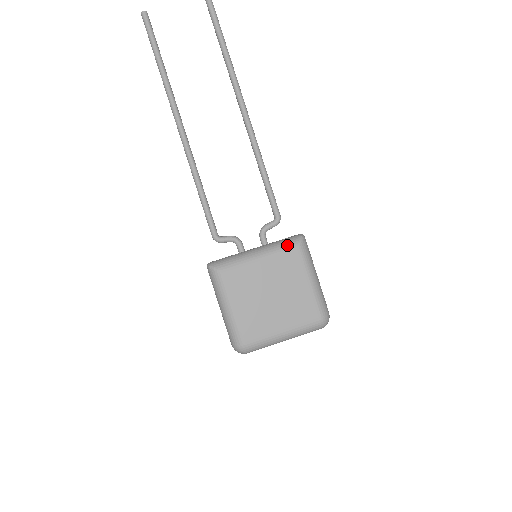
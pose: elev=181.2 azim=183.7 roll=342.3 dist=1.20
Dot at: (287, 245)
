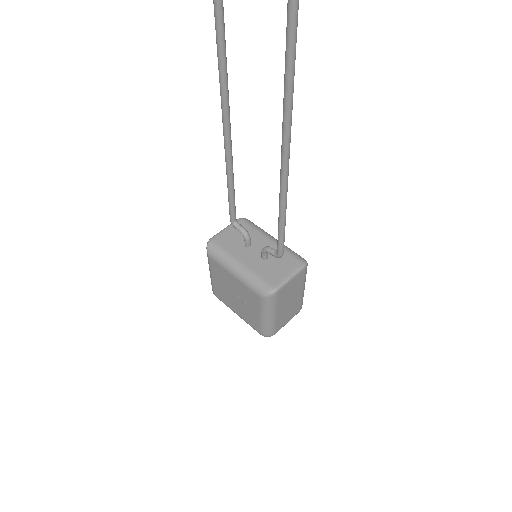
Dot at: (255, 288)
